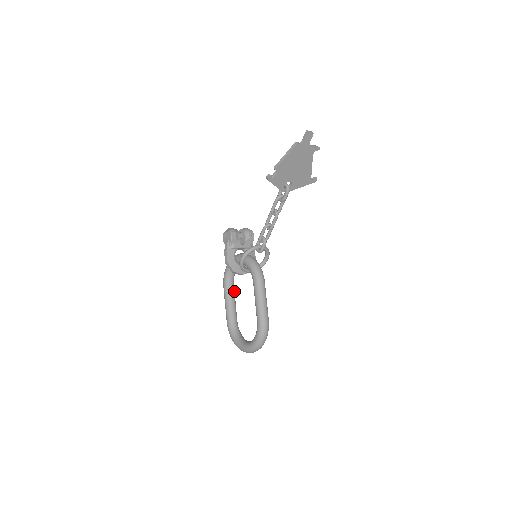
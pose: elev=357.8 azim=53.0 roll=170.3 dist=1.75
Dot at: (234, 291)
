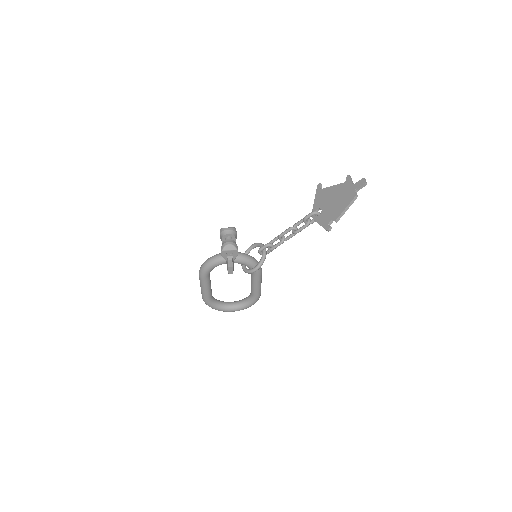
Dot at: occluded
